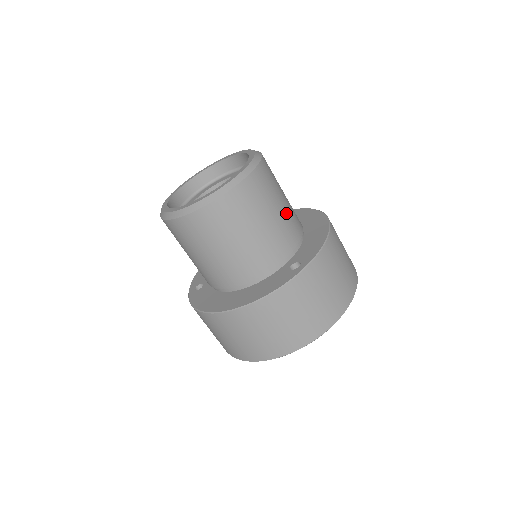
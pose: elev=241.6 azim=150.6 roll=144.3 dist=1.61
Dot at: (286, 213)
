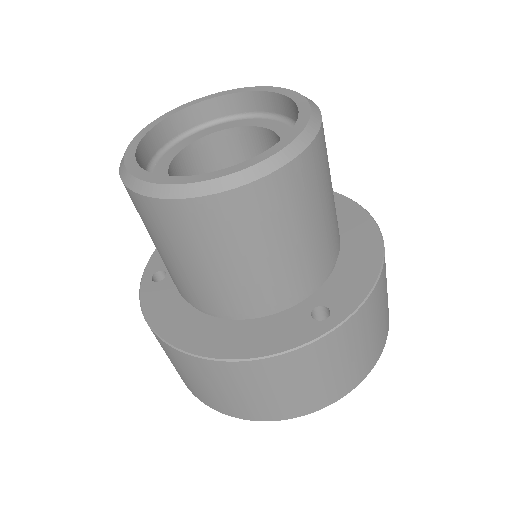
Dot at: (329, 222)
